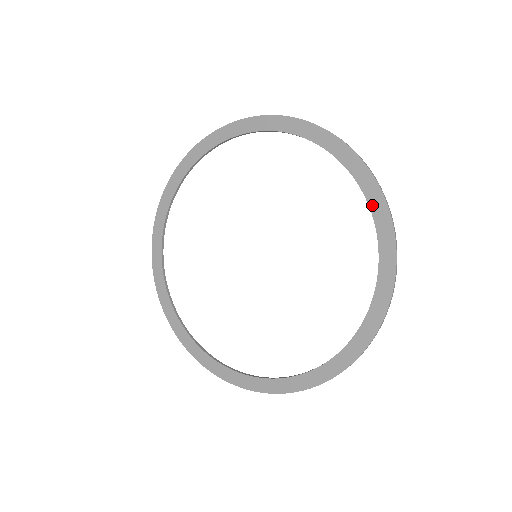
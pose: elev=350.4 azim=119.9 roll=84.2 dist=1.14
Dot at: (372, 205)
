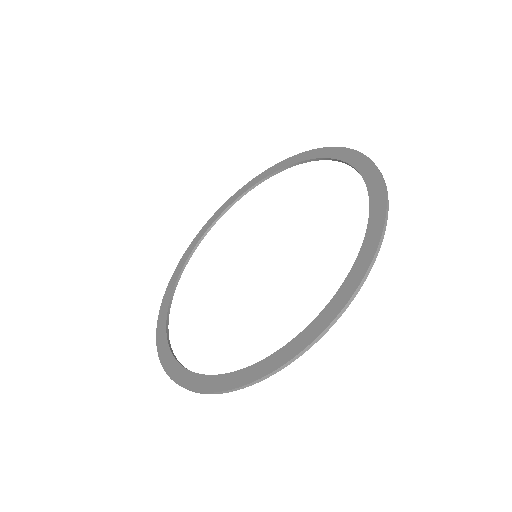
Dot at: (371, 219)
